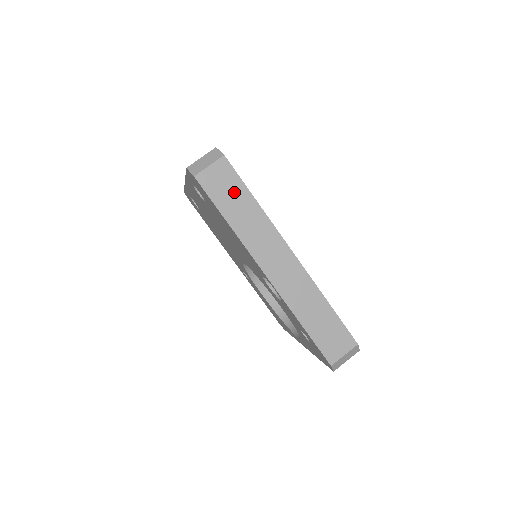
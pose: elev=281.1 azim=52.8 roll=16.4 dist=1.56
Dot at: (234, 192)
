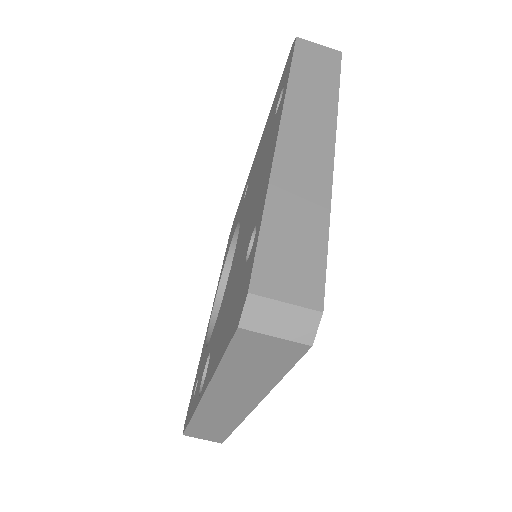
Dot at: (266, 364)
